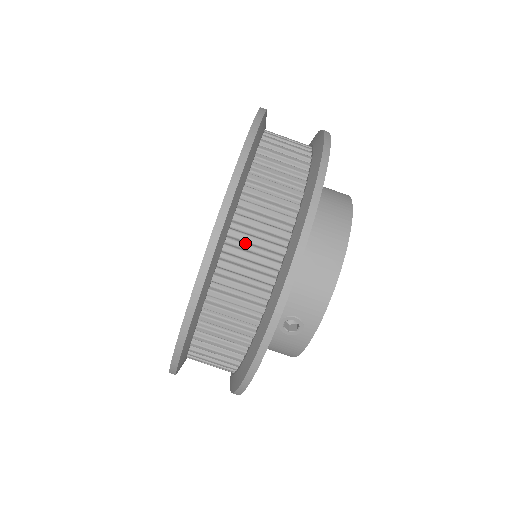
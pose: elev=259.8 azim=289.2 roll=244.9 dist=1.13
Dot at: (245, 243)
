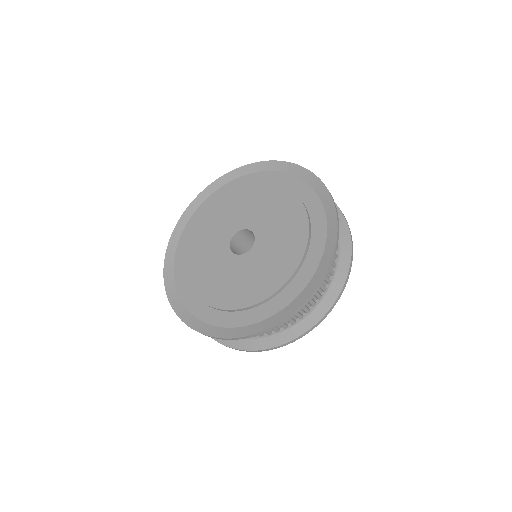
Dot at: occluded
